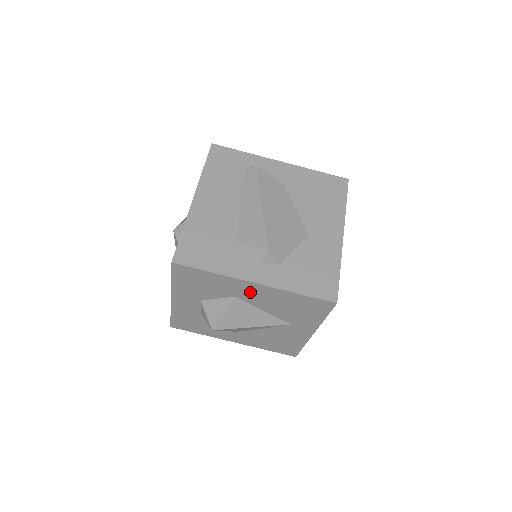
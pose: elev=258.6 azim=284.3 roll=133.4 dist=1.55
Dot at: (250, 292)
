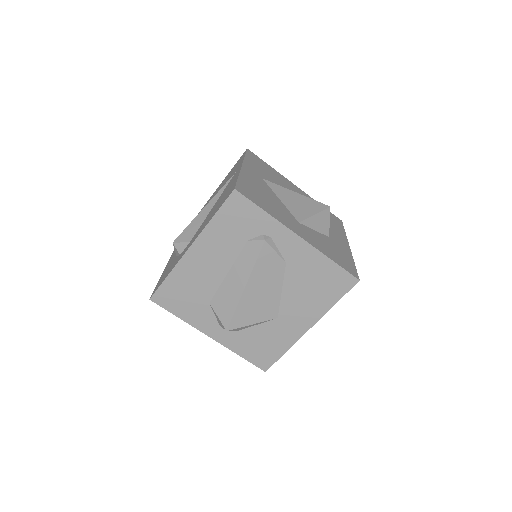
Dot at: occluded
